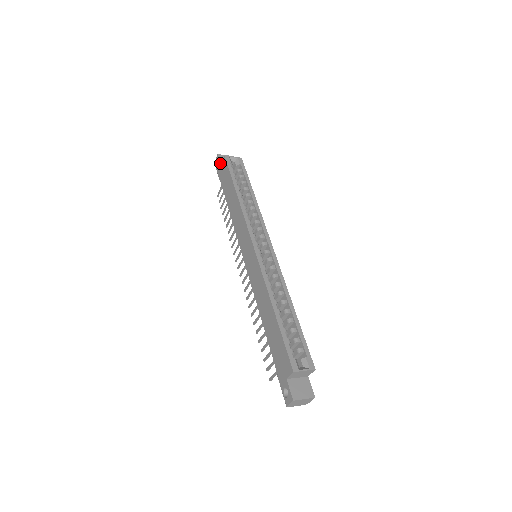
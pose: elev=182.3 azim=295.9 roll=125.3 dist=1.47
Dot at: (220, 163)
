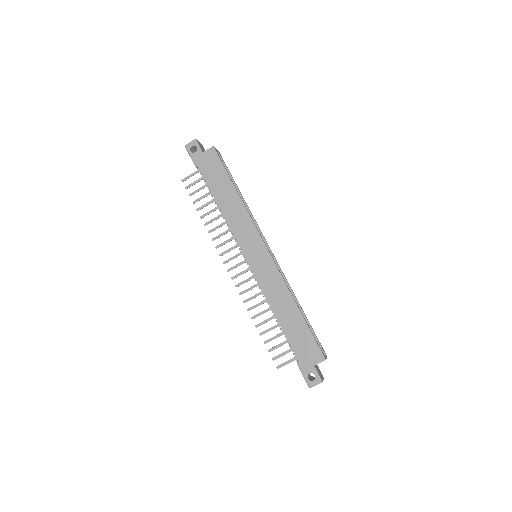
Dot at: (202, 150)
